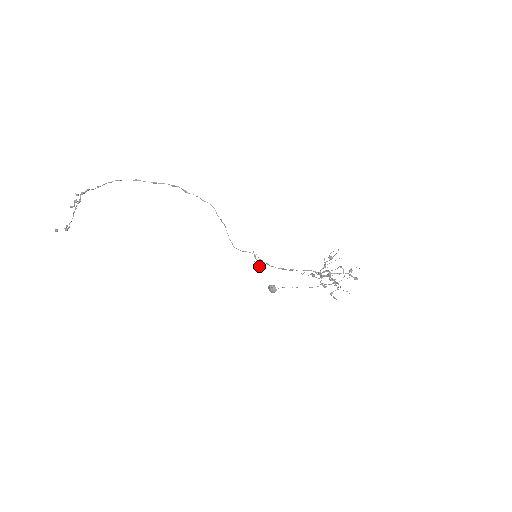
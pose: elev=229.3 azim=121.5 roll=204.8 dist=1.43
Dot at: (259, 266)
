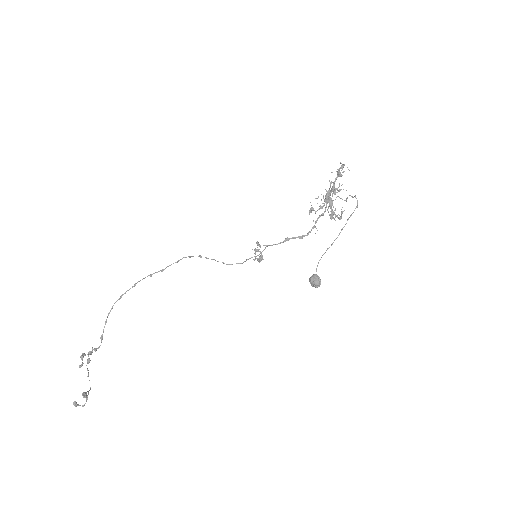
Dot at: (256, 249)
